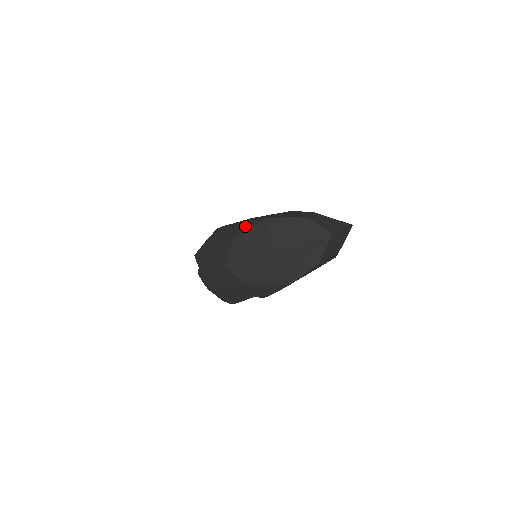
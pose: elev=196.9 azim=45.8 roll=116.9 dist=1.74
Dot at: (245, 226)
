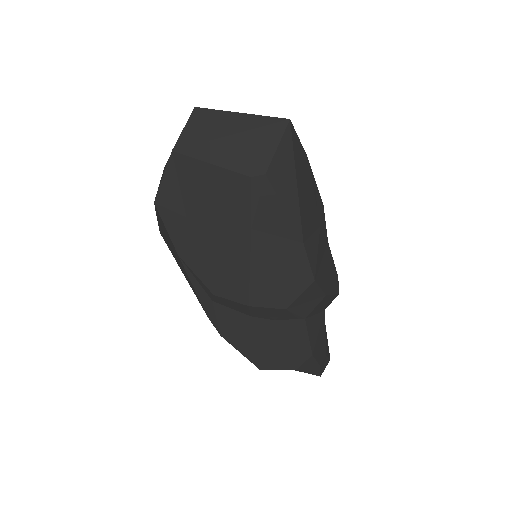
Dot at: occluded
